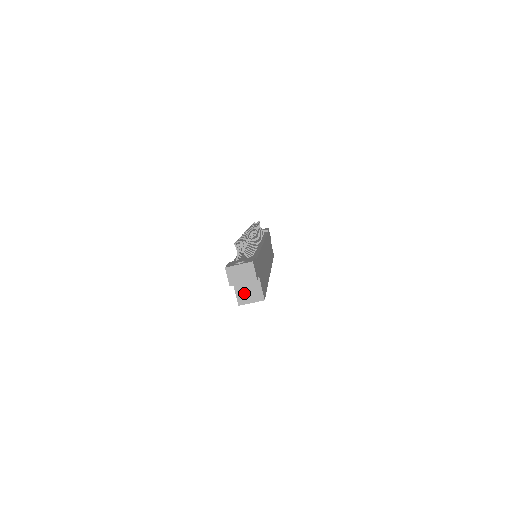
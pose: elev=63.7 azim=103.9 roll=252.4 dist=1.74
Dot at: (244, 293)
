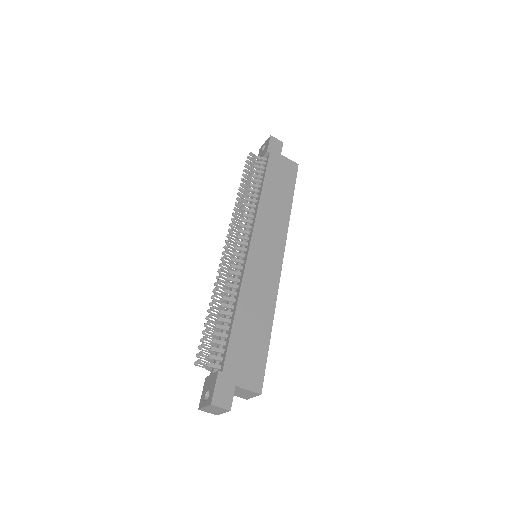
Dot at: (240, 394)
